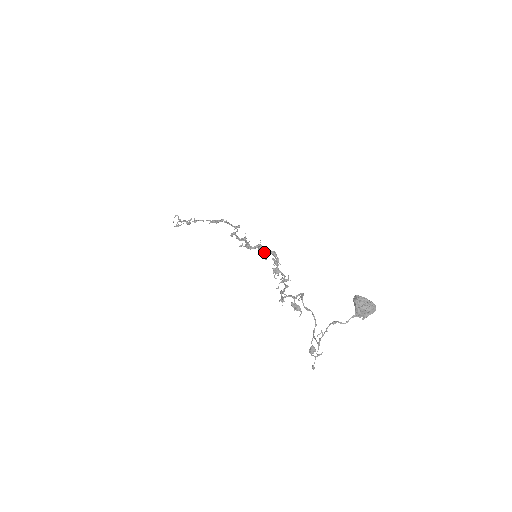
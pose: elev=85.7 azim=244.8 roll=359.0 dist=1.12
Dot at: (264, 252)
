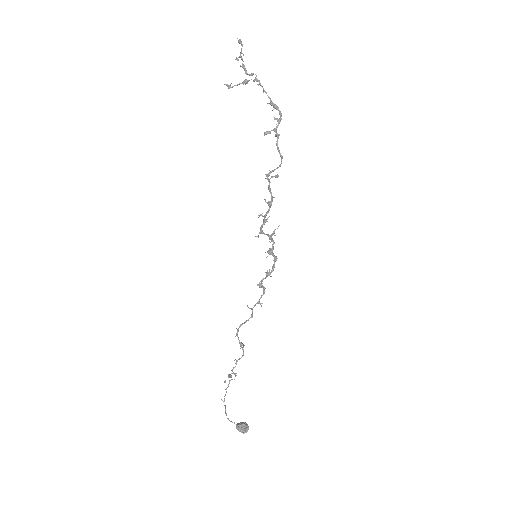
Dot at: (269, 250)
